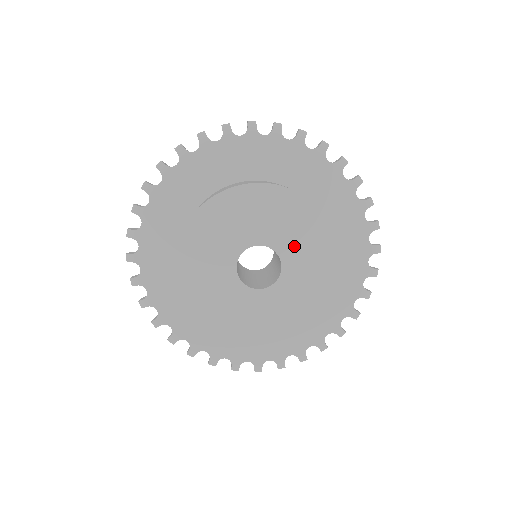
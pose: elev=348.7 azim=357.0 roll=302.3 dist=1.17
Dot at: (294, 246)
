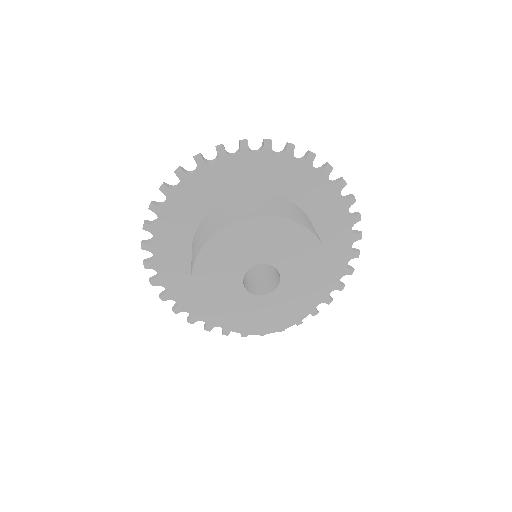
Dot at: (295, 277)
